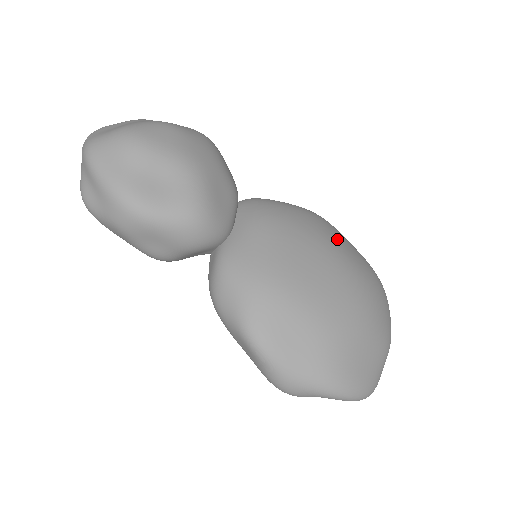
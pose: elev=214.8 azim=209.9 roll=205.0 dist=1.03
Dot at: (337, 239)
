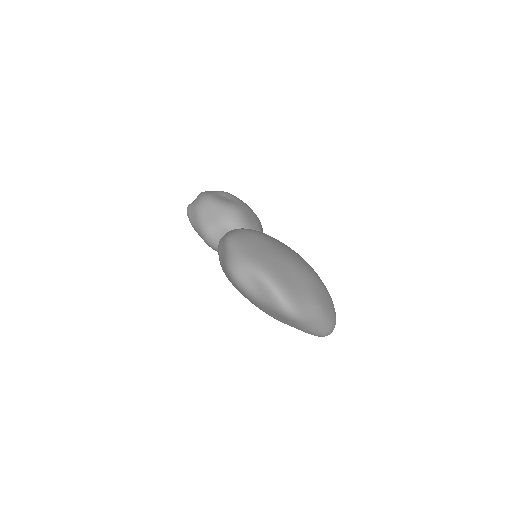
Dot at: occluded
